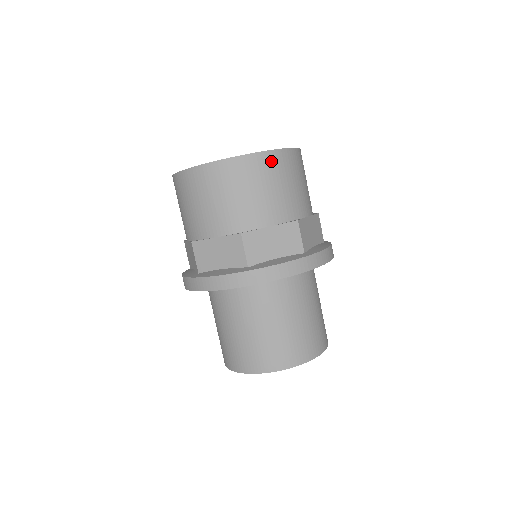
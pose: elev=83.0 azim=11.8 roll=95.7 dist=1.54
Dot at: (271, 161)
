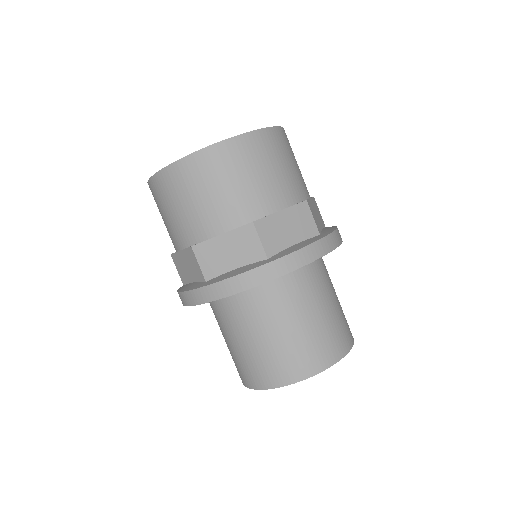
Dot at: (267, 140)
